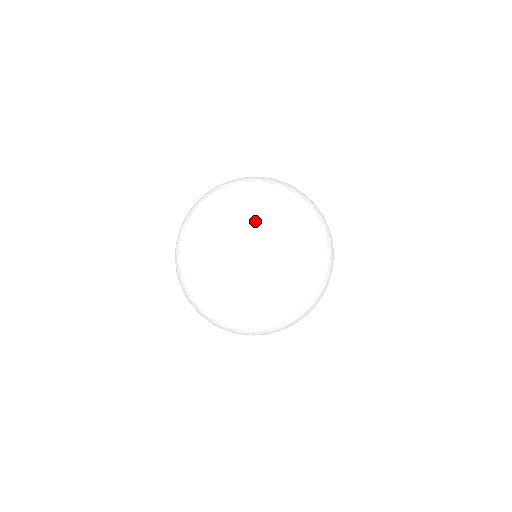
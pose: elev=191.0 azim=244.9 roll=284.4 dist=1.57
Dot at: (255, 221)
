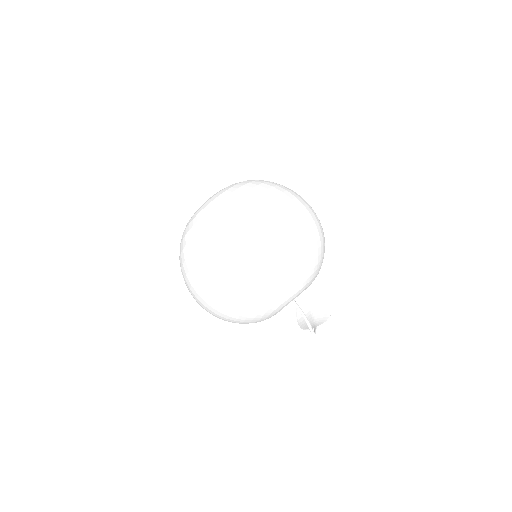
Dot at: occluded
